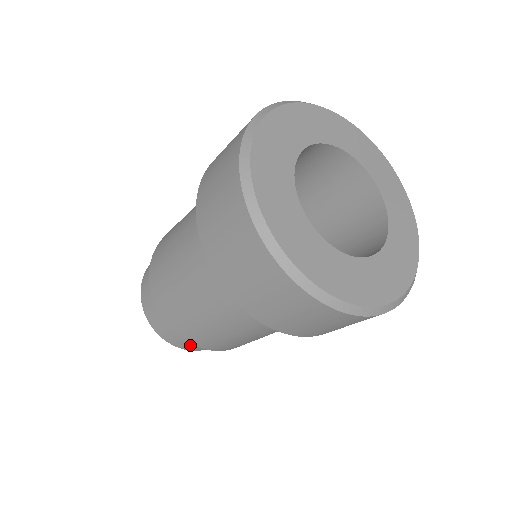
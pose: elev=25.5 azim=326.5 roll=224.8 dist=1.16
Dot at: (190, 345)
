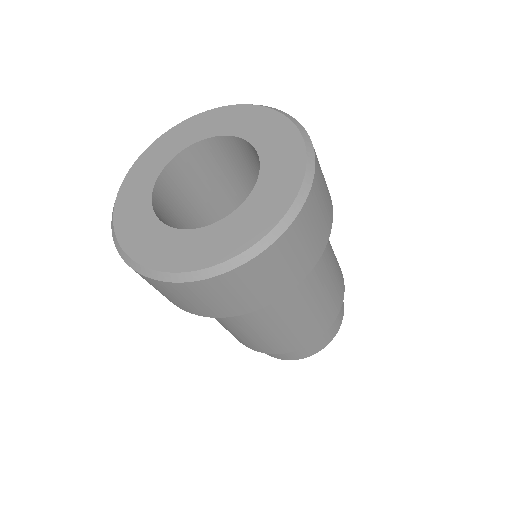
Dot at: (324, 338)
